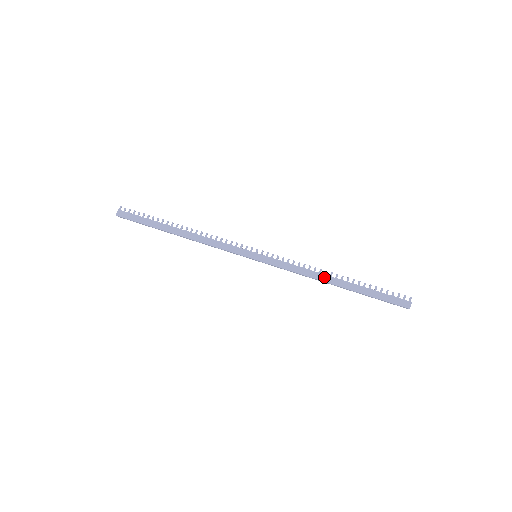
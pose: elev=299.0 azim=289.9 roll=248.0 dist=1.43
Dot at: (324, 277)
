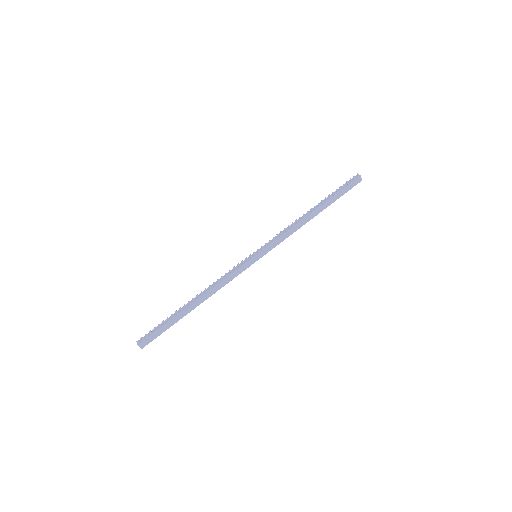
Dot at: (306, 219)
